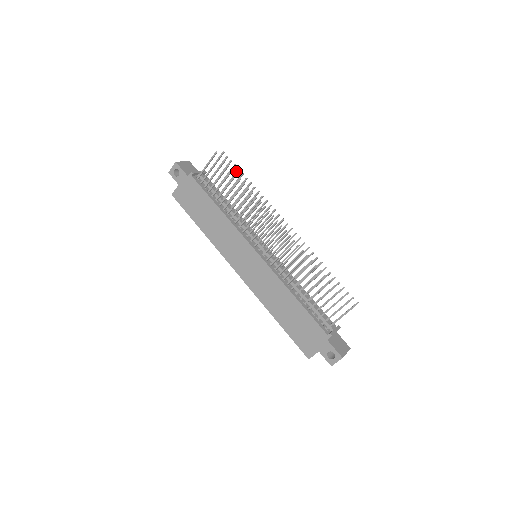
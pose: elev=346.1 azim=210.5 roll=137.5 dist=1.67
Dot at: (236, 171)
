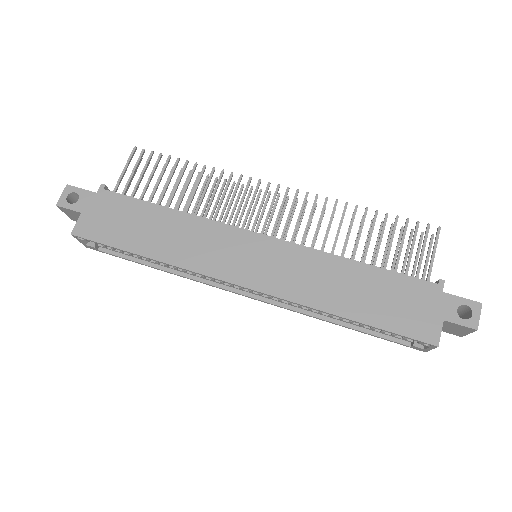
Dot at: (171, 169)
